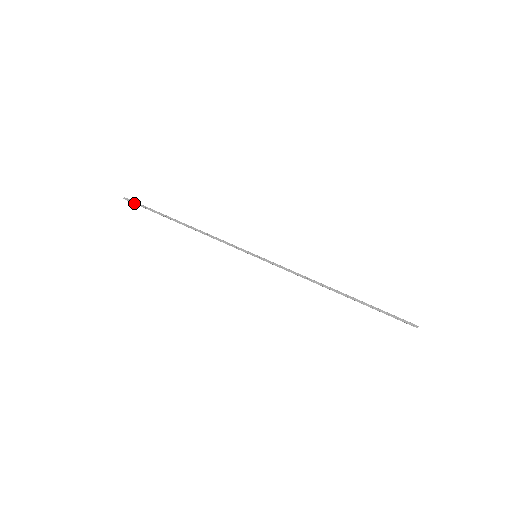
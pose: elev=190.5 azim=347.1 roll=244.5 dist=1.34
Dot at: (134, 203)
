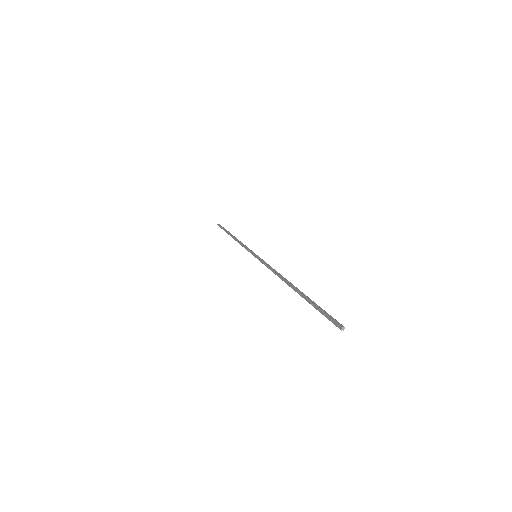
Dot at: (220, 227)
